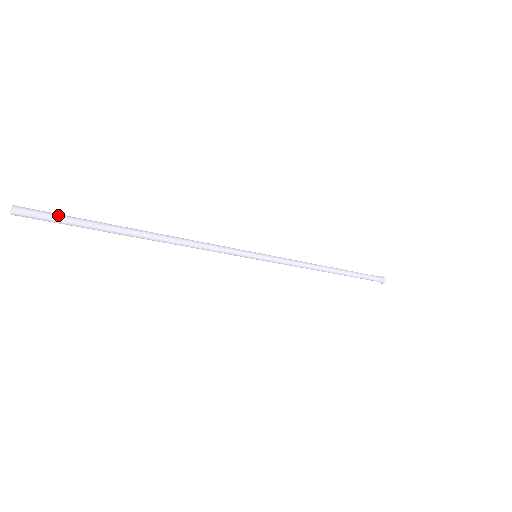
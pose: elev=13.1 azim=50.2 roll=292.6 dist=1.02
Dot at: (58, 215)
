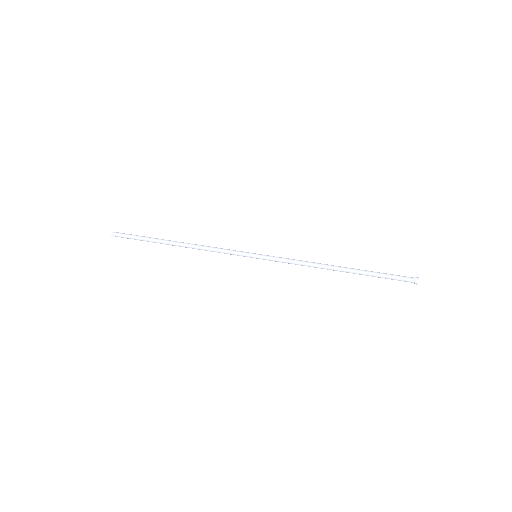
Dot at: (130, 236)
